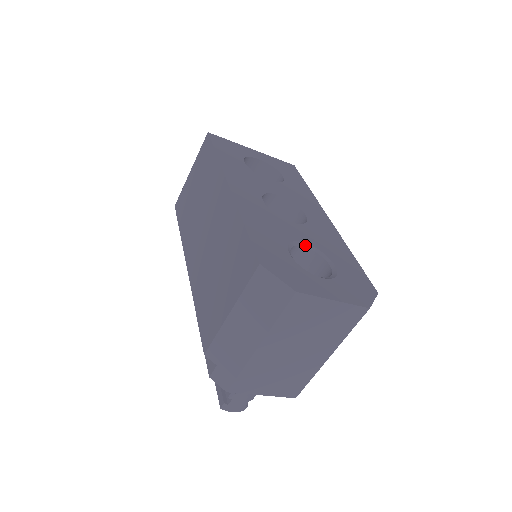
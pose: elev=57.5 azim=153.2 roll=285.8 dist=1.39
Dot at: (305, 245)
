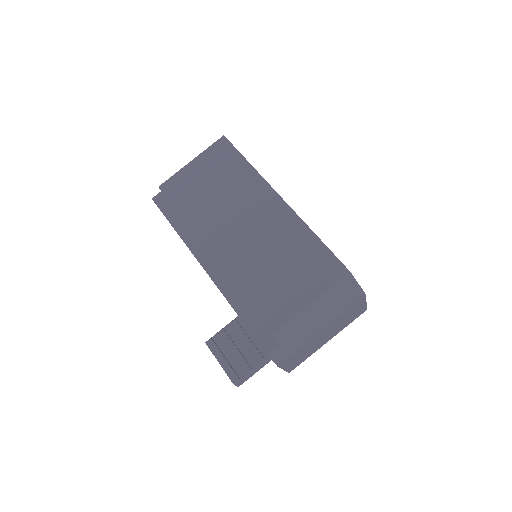
Dot at: occluded
